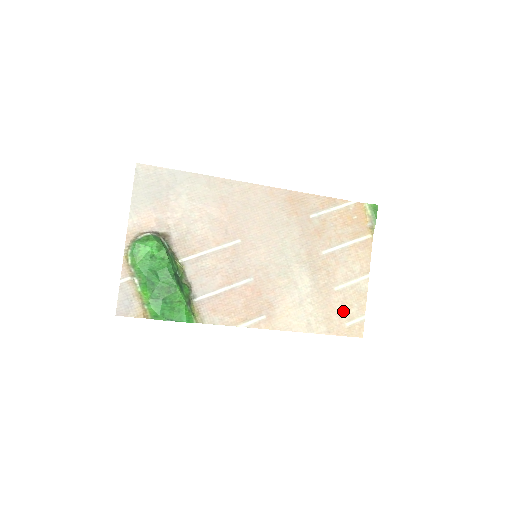
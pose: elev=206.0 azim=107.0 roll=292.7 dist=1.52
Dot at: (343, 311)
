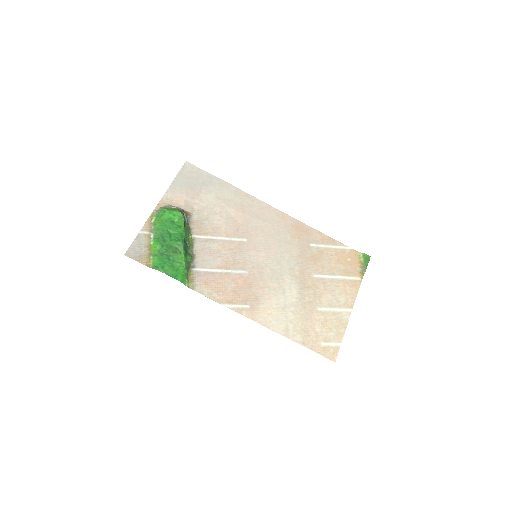
Dot at: (321, 331)
